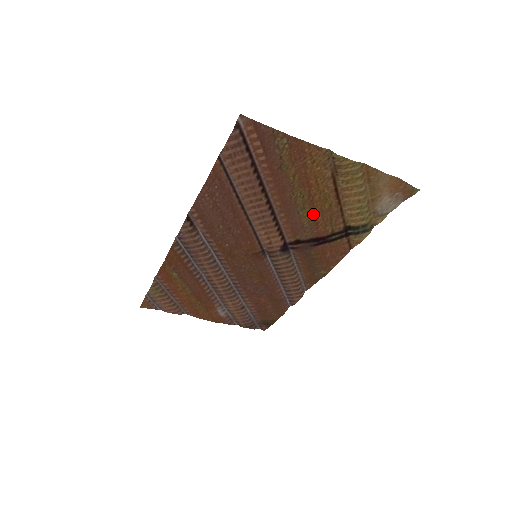
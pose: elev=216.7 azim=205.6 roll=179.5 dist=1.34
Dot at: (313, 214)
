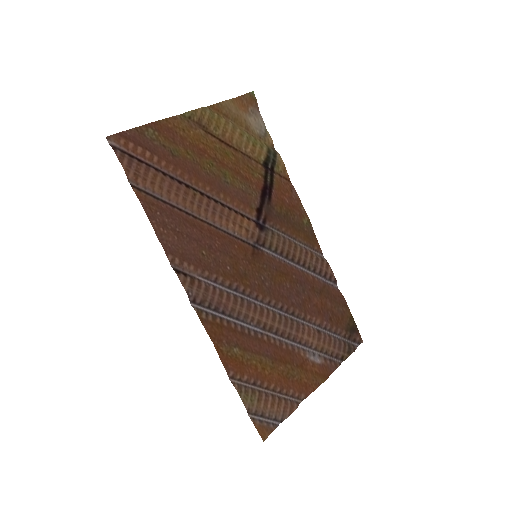
Dot at: (235, 173)
